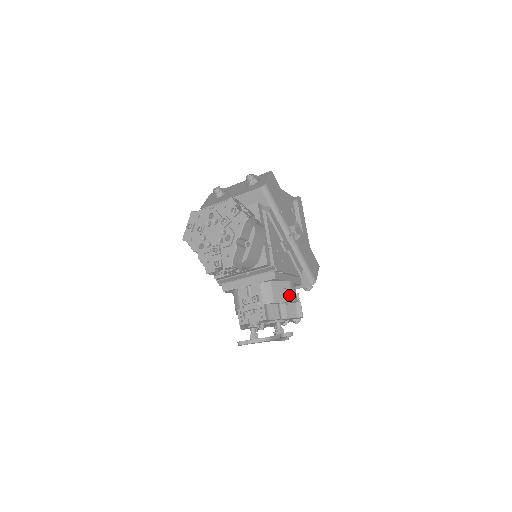
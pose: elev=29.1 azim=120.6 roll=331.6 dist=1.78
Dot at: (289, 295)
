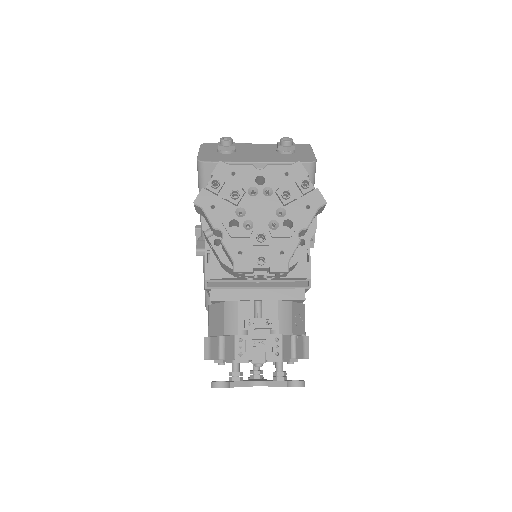
Dot at: (303, 325)
